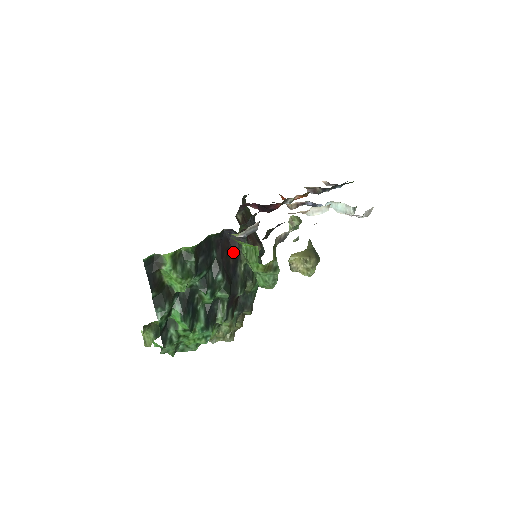
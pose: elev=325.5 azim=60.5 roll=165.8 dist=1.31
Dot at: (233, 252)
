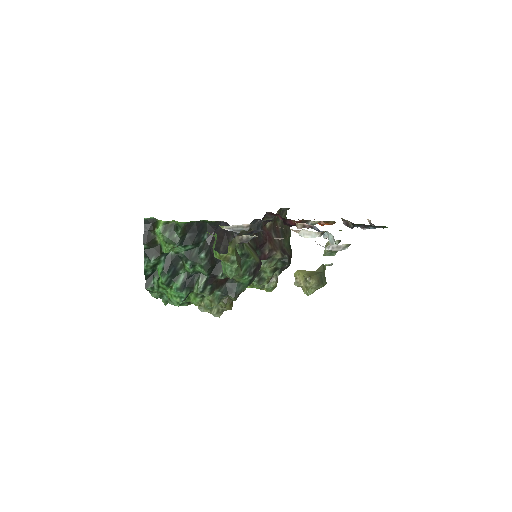
Dot at: (226, 242)
